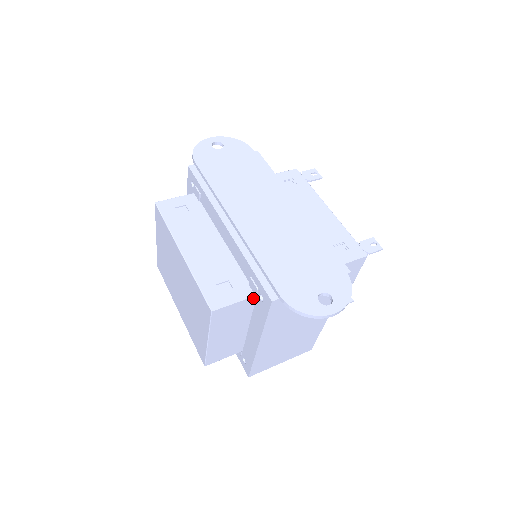
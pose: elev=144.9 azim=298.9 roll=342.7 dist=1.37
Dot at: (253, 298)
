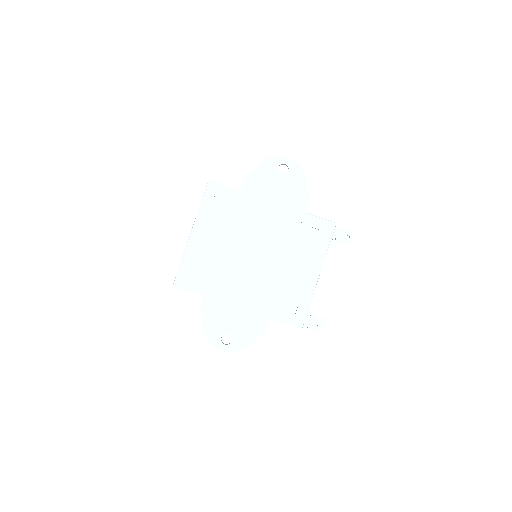
Dot at: occluded
